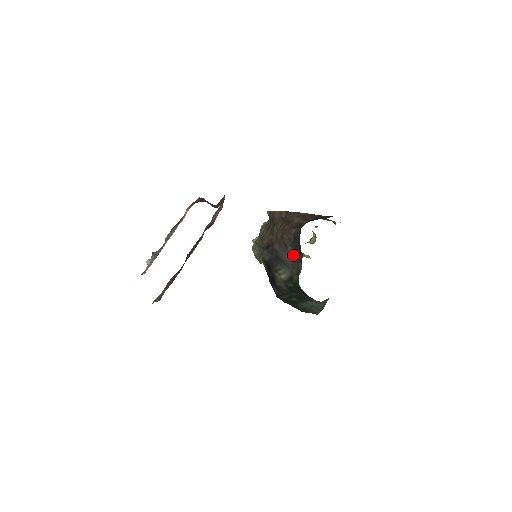
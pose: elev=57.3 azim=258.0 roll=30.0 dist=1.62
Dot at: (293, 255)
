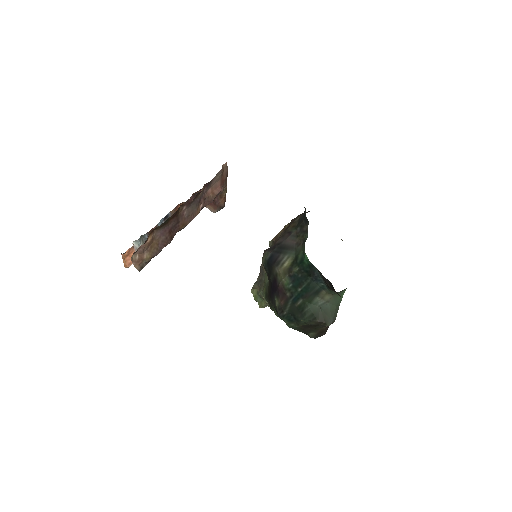
Dot at: (298, 234)
